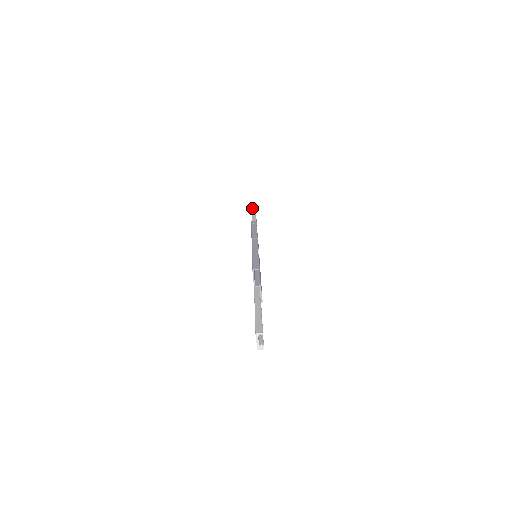
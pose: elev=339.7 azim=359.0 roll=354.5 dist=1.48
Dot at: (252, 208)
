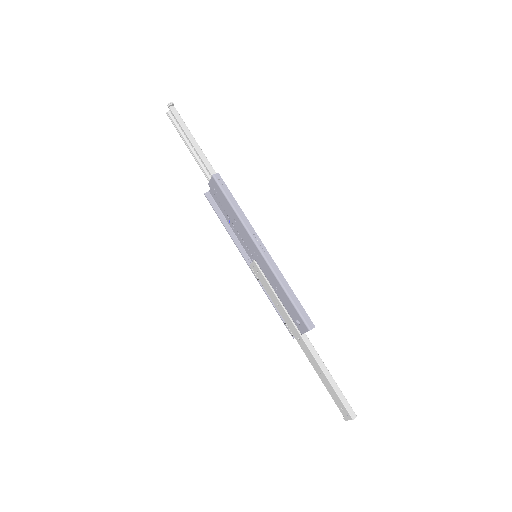
Dot at: (171, 108)
